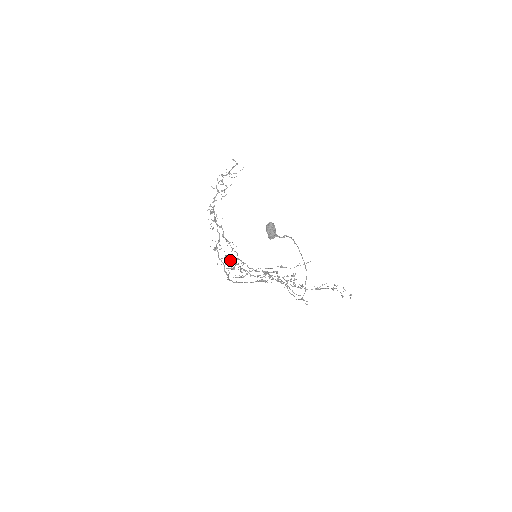
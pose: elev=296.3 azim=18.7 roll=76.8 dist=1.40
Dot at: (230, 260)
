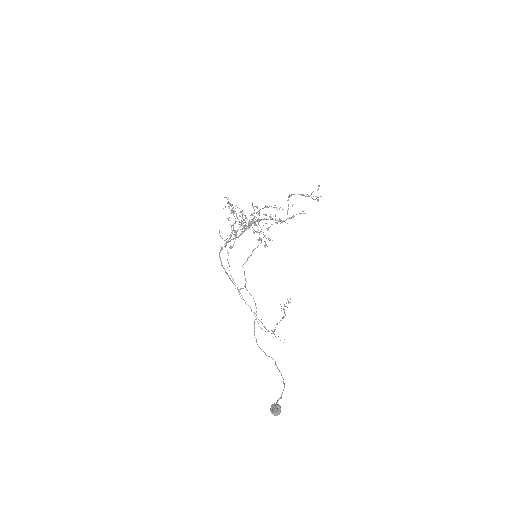
Dot at: occluded
